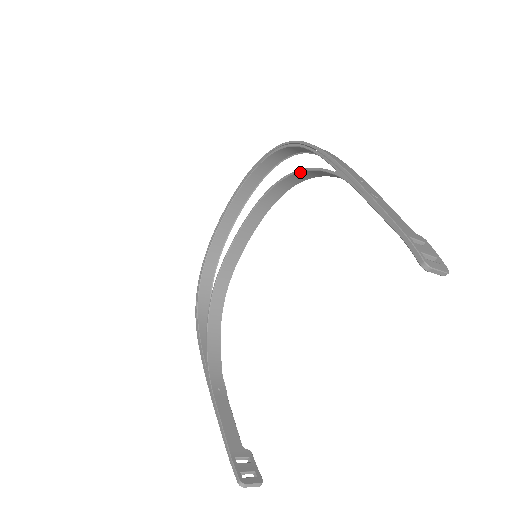
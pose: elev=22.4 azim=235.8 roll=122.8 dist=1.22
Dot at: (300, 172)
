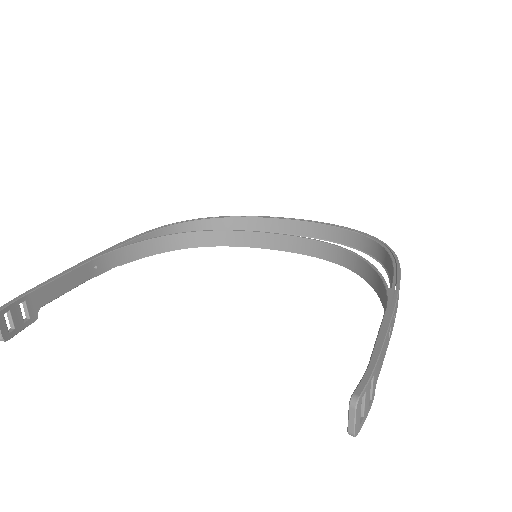
Dot at: (366, 262)
